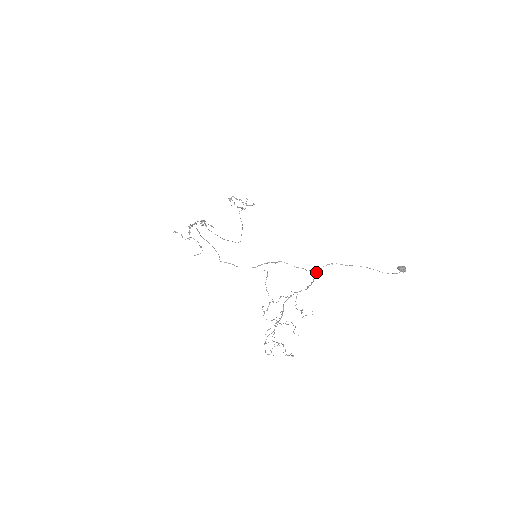
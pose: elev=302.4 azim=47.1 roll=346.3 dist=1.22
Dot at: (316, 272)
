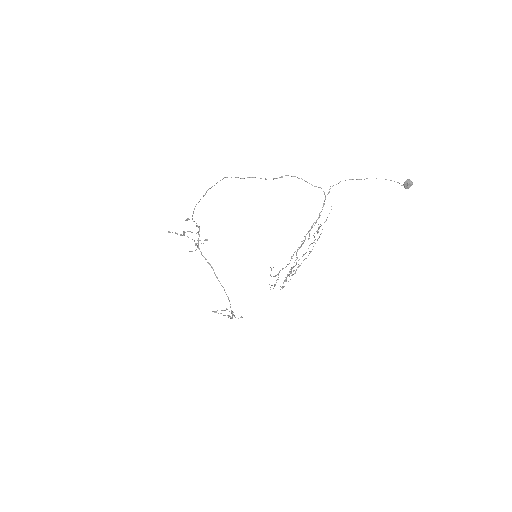
Dot at: (325, 195)
